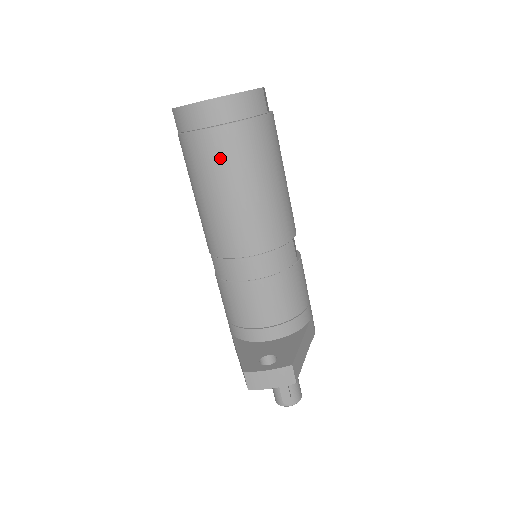
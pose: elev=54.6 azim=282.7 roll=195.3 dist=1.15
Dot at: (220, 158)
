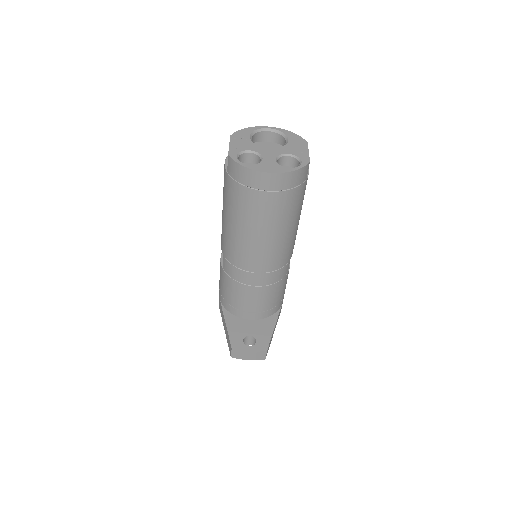
Dot at: (259, 211)
